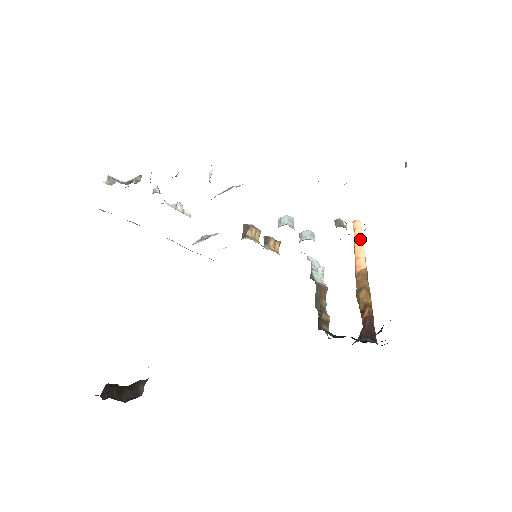
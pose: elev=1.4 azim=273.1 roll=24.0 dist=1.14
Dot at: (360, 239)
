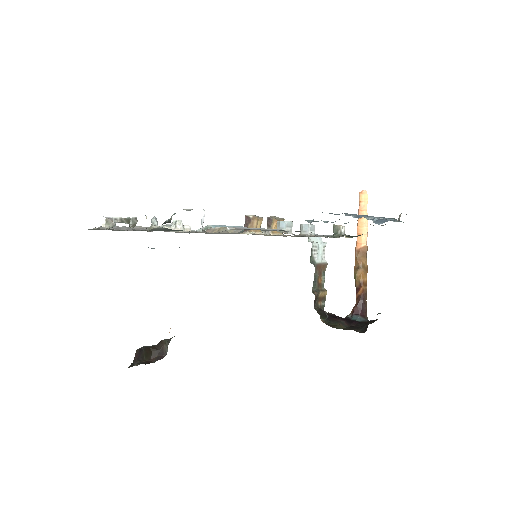
Dot at: (364, 214)
